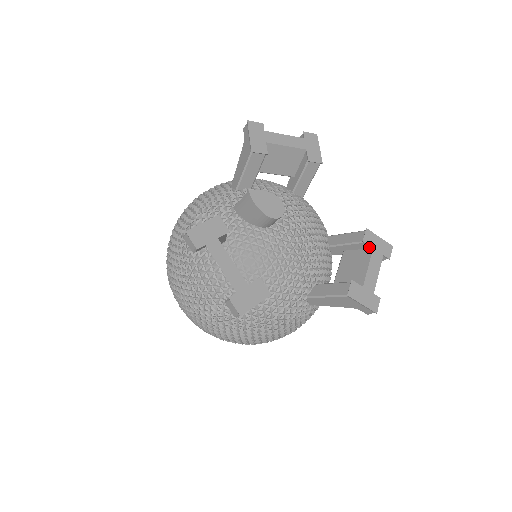
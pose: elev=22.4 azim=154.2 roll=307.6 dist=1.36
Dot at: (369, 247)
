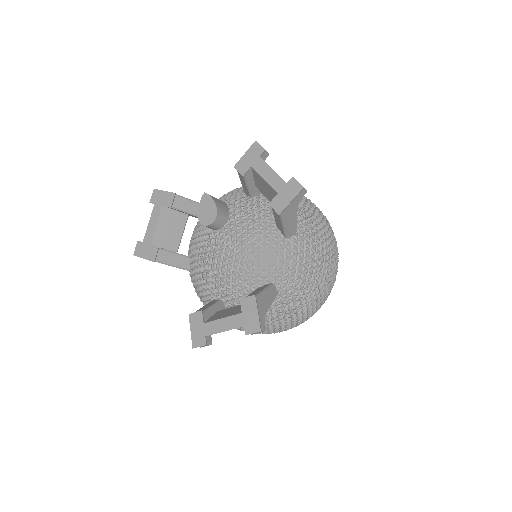
Dot at: (243, 309)
